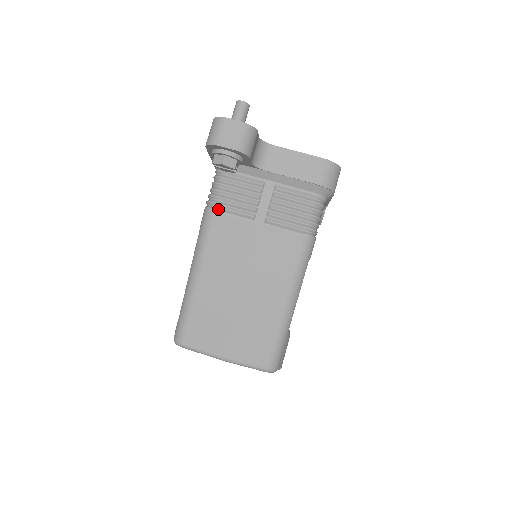
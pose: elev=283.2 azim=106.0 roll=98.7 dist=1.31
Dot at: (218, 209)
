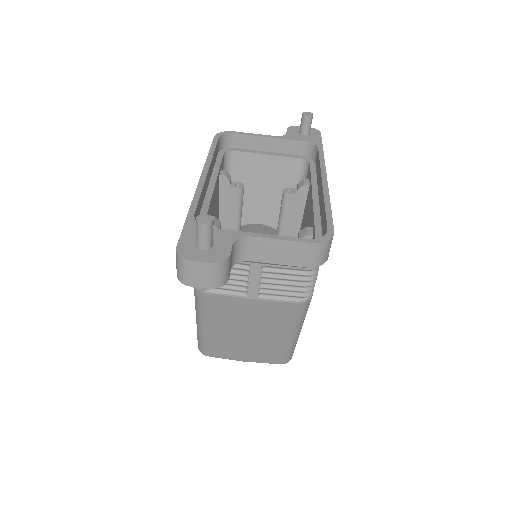
Dot at: (207, 290)
